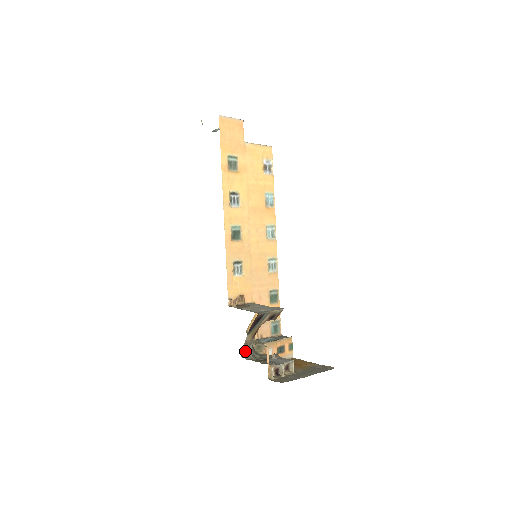
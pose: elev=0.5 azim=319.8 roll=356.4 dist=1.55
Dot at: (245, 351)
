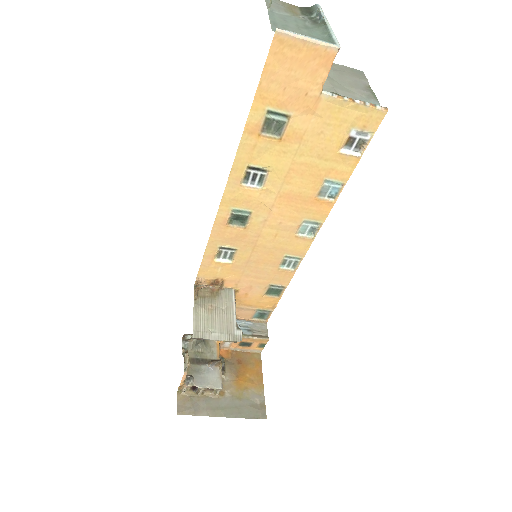
Dot at: occluded
